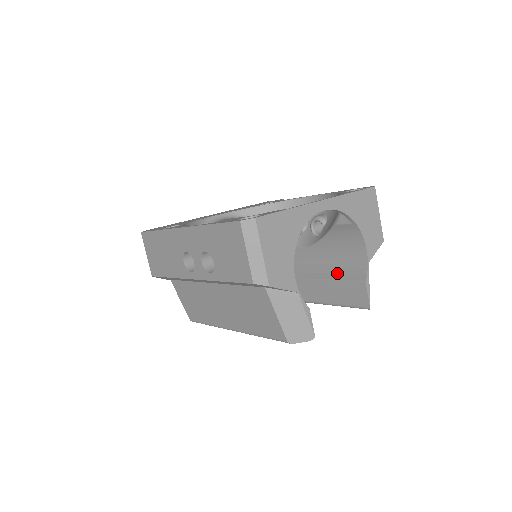
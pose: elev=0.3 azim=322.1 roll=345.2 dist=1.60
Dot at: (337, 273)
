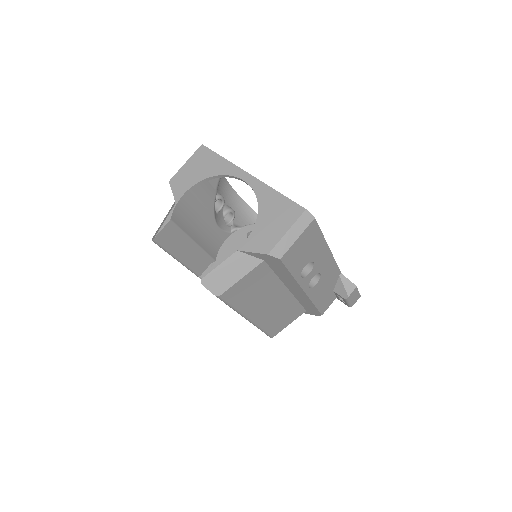
Dot at: occluded
